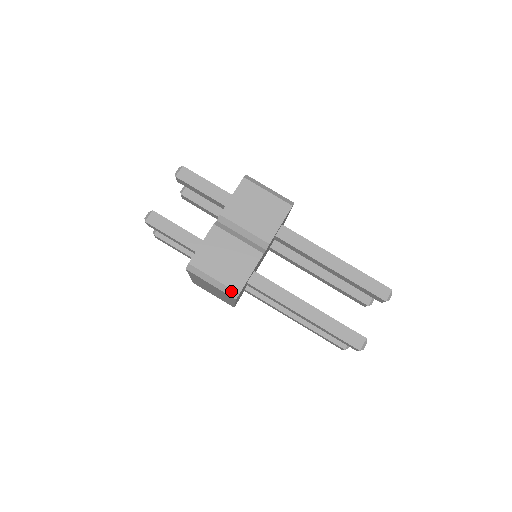
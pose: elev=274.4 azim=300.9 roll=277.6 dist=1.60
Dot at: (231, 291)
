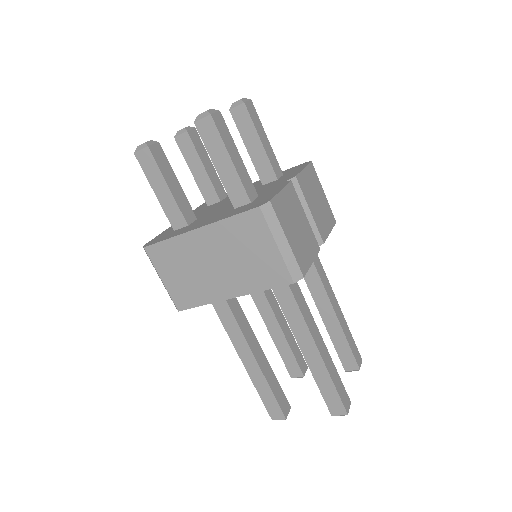
Dot at: (296, 268)
